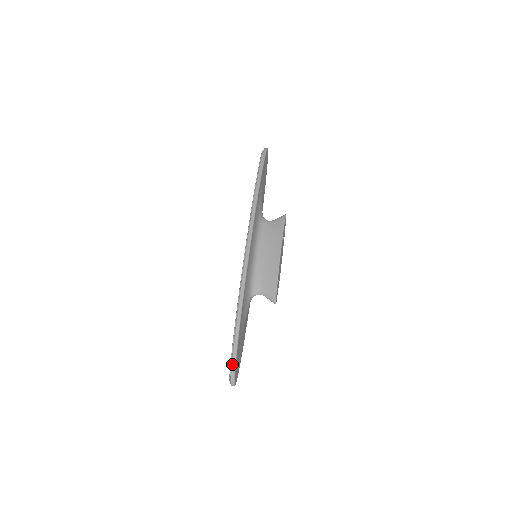
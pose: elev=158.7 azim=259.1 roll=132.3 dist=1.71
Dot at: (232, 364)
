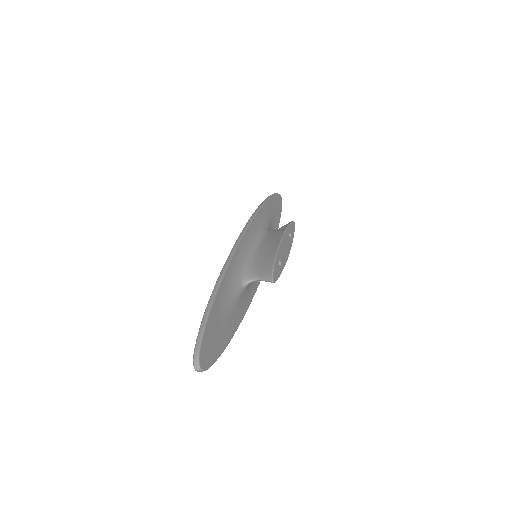
Dot at: (198, 335)
